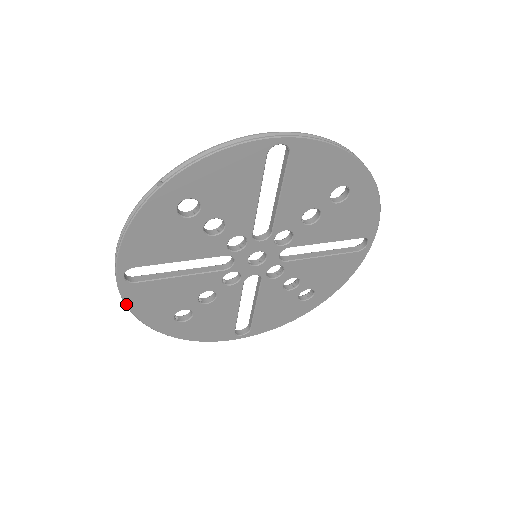
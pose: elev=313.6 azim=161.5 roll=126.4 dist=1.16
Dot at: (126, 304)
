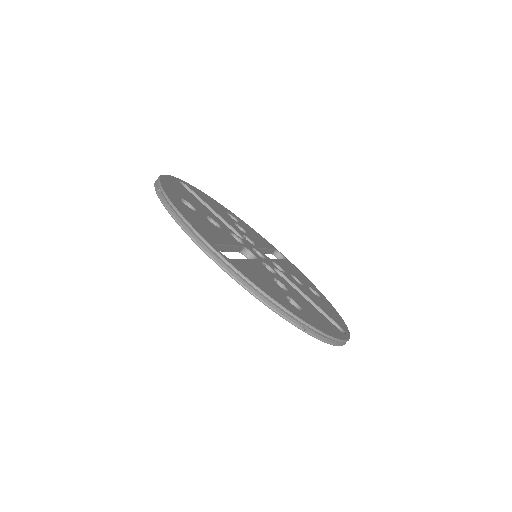
Dot at: occluded
